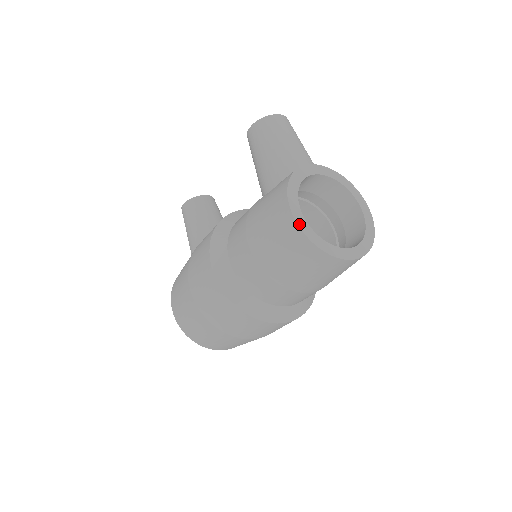
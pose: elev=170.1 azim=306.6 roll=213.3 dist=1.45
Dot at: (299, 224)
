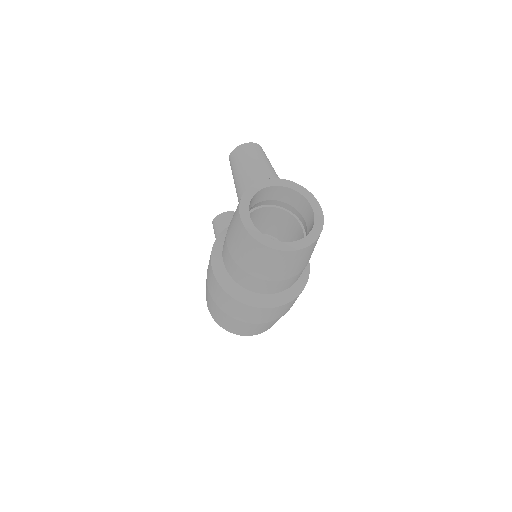
Dot at: (246, 228)
